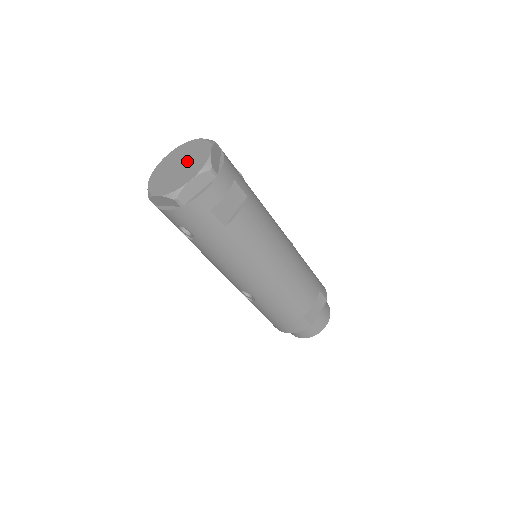
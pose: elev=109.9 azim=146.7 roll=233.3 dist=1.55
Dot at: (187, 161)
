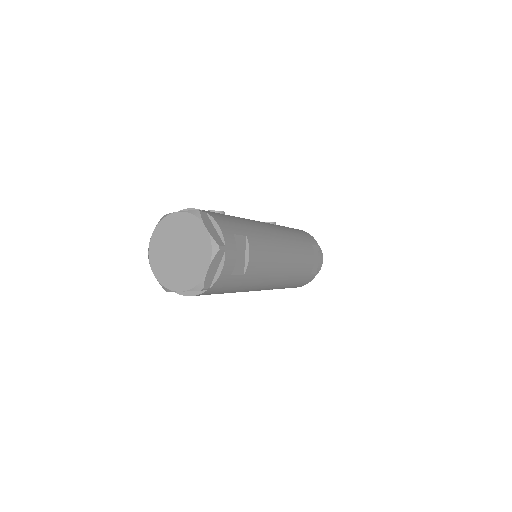
Dot at: (185, 244)
